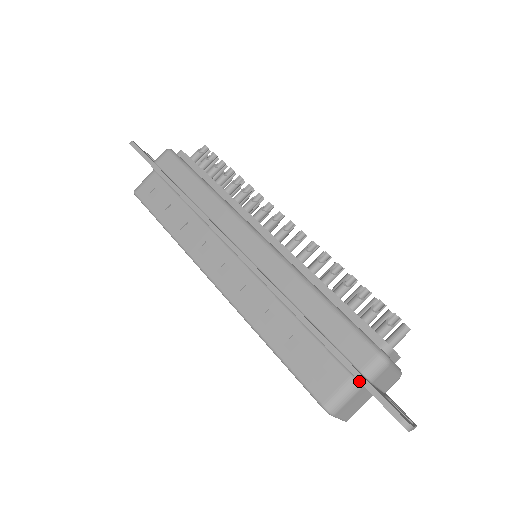
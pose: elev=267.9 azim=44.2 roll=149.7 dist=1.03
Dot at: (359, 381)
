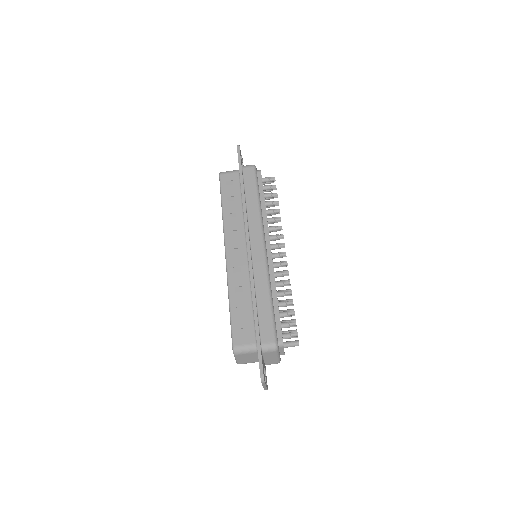
Dot at: (257, 347)
